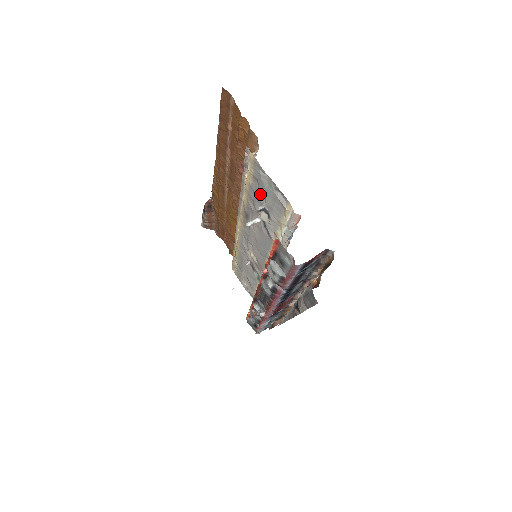
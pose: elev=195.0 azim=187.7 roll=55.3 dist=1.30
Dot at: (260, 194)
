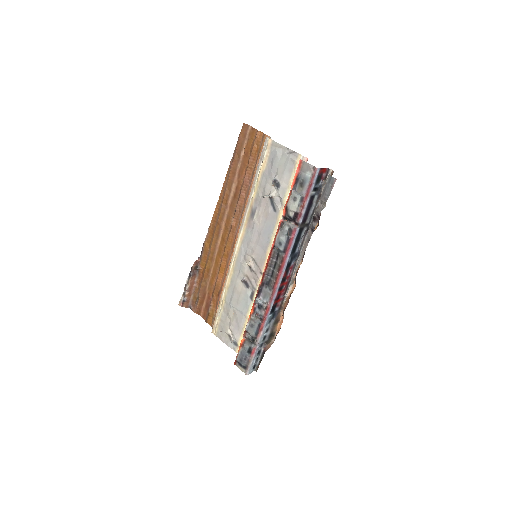
Dot at: (272, 172)
